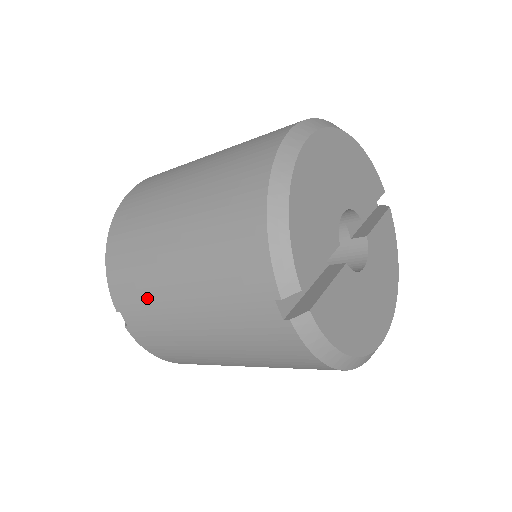
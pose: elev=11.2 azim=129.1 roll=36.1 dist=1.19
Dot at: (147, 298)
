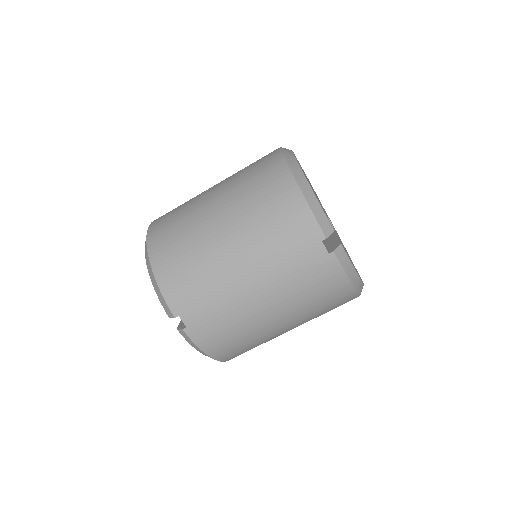
Dot at: (209, 289)
